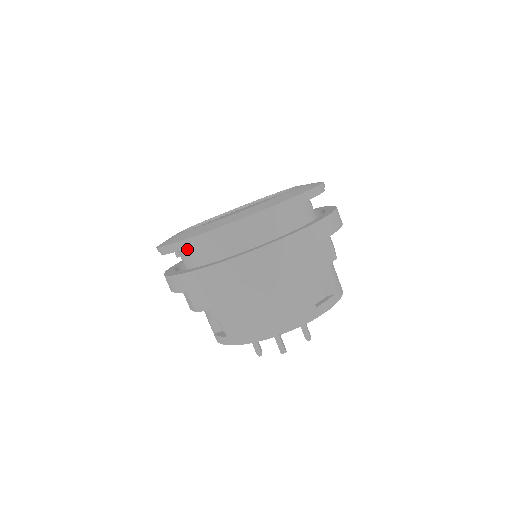
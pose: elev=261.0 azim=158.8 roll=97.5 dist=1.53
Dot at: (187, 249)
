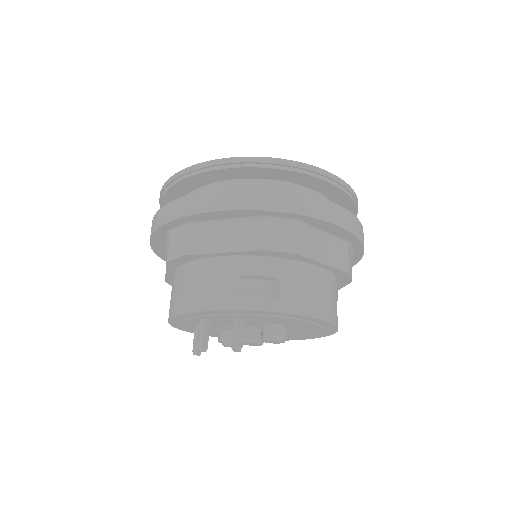
Dot at: occluded
